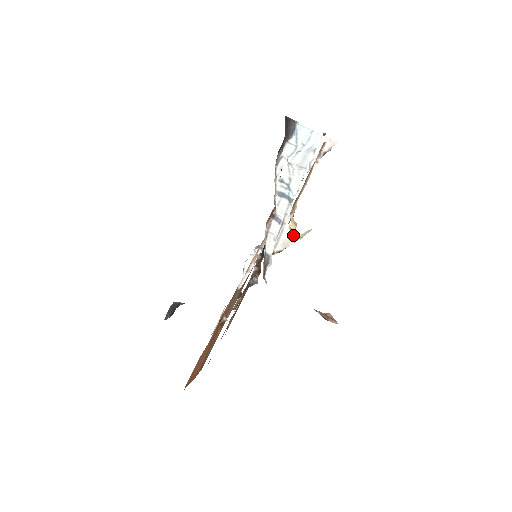
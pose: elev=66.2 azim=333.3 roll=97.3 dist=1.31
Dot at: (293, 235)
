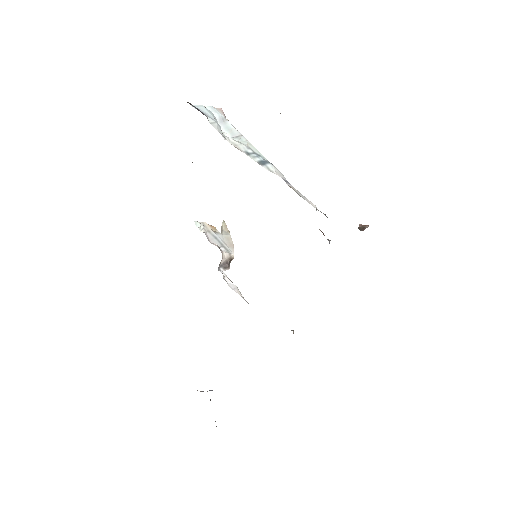
Dot at: (223, 235)
